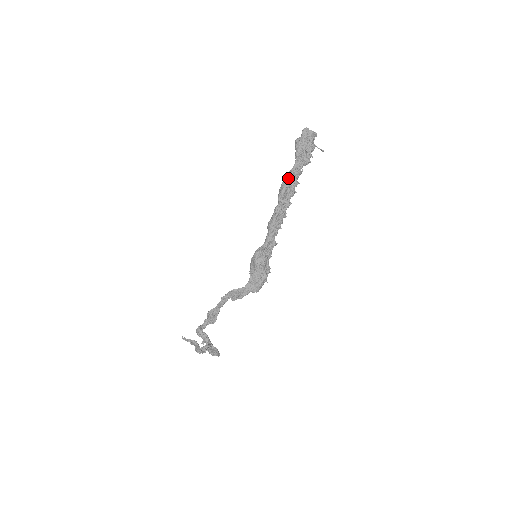
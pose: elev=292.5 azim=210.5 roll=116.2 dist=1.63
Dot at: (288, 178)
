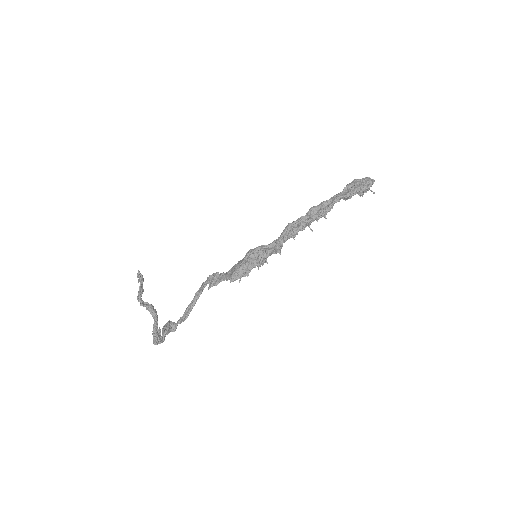
Dot at: (325, 201)
